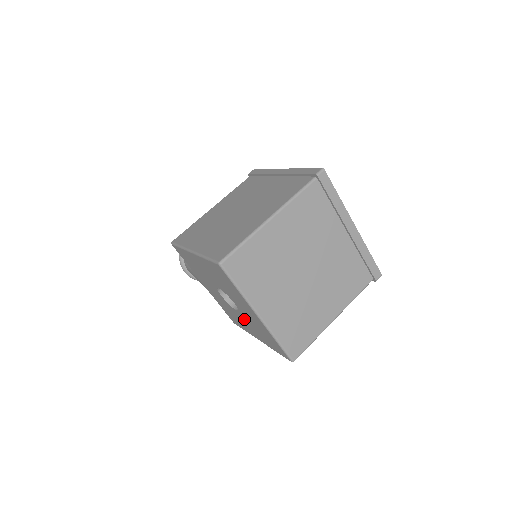
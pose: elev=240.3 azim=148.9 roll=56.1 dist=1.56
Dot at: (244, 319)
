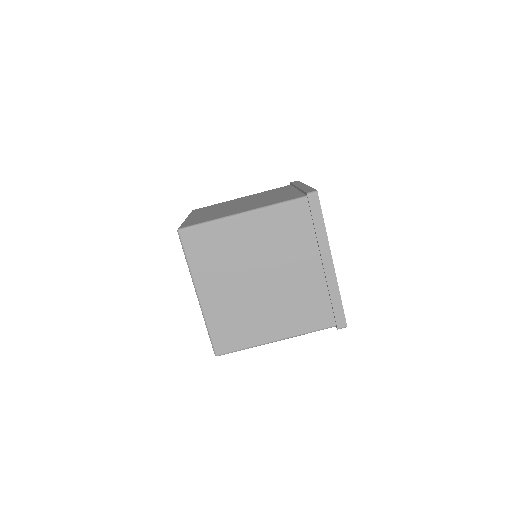
Dot at: occluded
